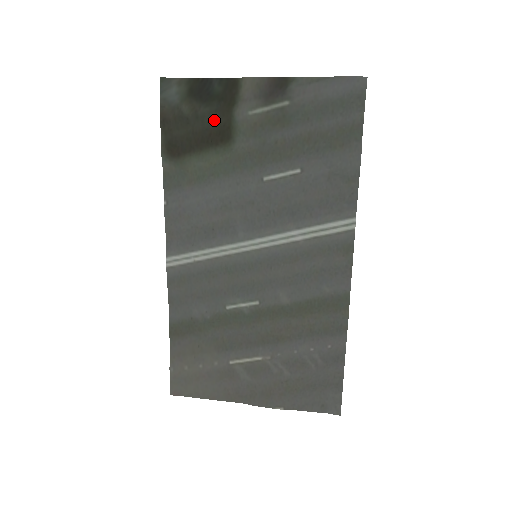
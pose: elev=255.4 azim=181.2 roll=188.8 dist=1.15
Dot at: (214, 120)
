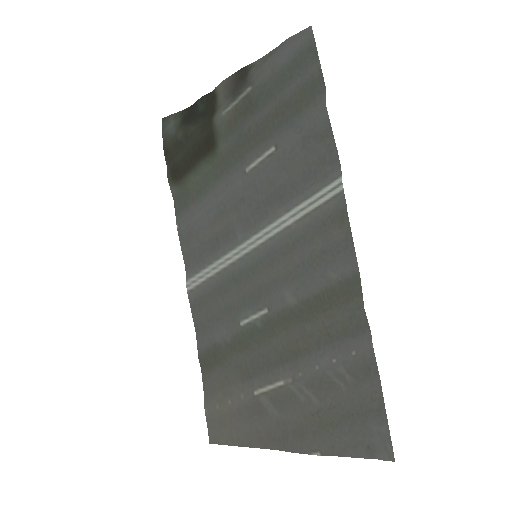
Dot at: (200, 134)
